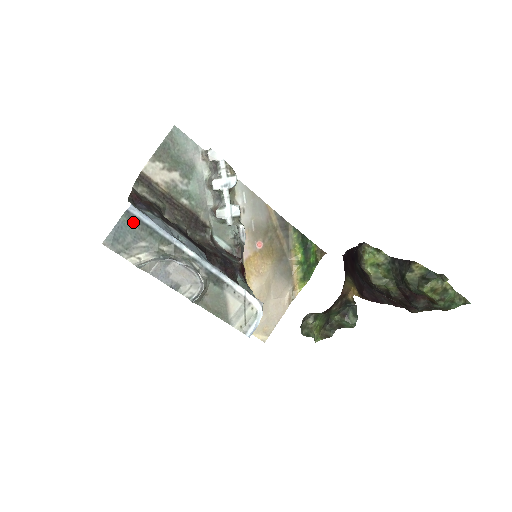
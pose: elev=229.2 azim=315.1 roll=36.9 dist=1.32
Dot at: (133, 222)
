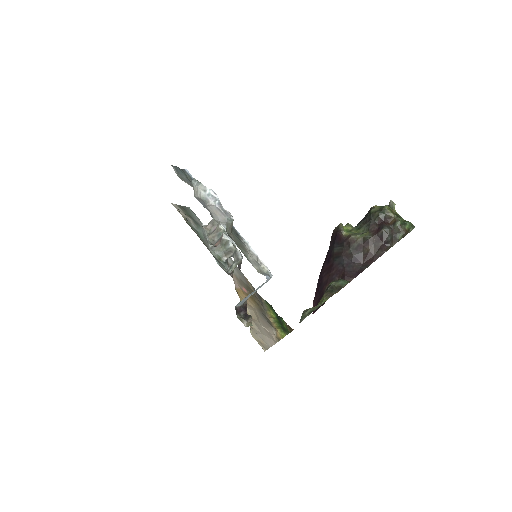
Dot at: (186, 176)
